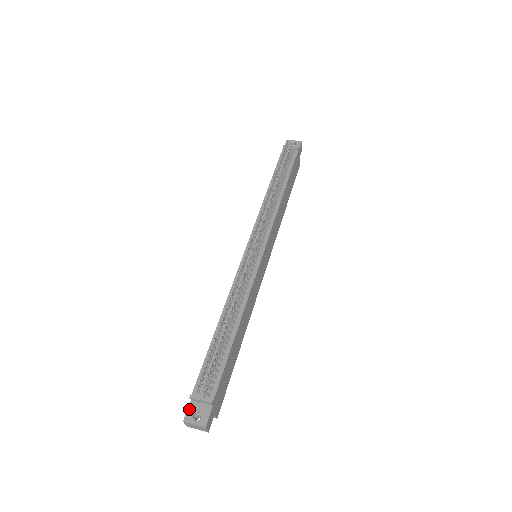
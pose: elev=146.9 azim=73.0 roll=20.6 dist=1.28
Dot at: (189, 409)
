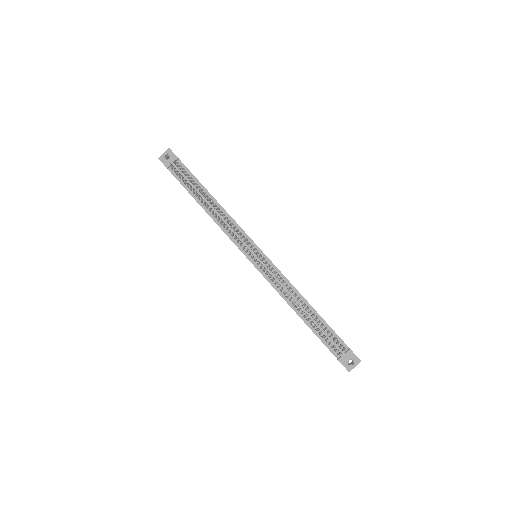
Dot at: (344, 365)
